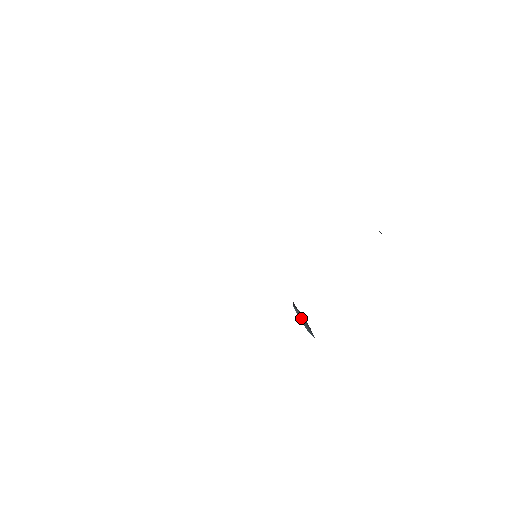
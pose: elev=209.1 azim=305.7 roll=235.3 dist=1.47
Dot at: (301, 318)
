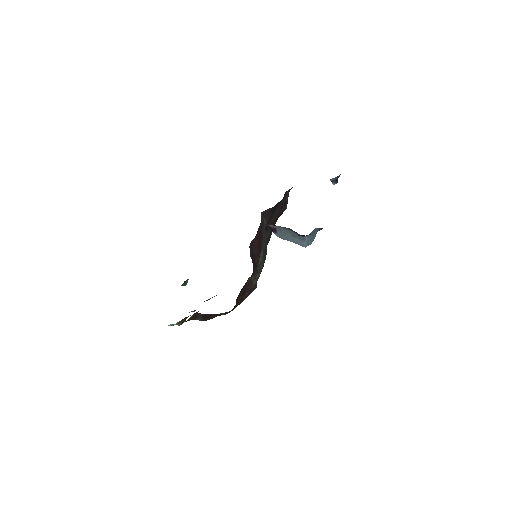
Dot at: (286, 236)
